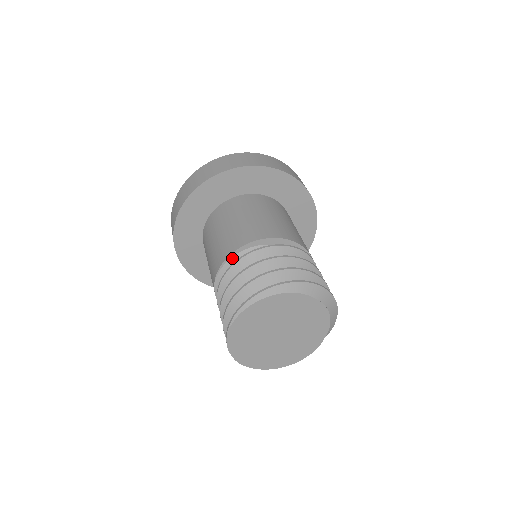
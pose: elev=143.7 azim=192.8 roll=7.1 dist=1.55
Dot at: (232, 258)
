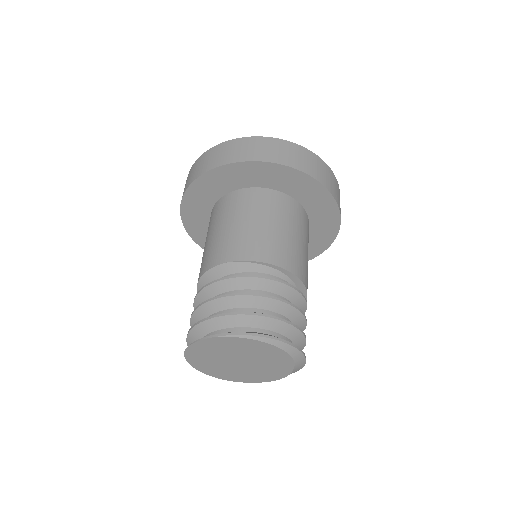
Dot at: (264, 266)
